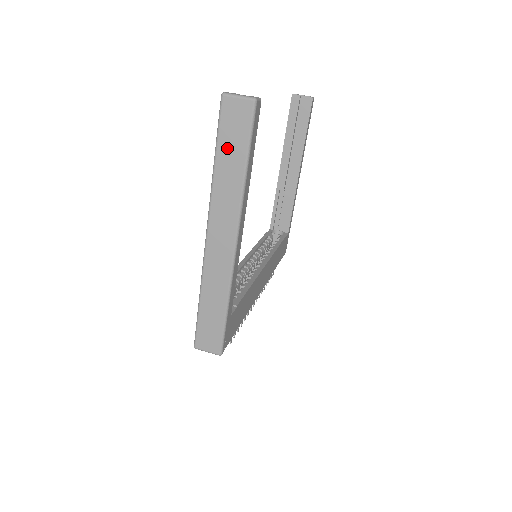
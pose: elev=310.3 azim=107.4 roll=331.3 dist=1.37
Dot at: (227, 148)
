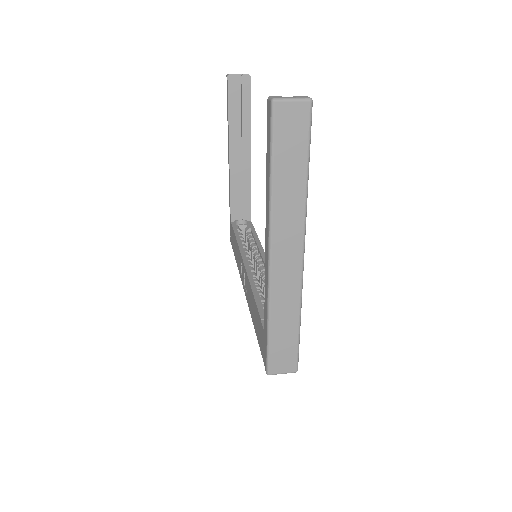
Dot at: (285, 159)
